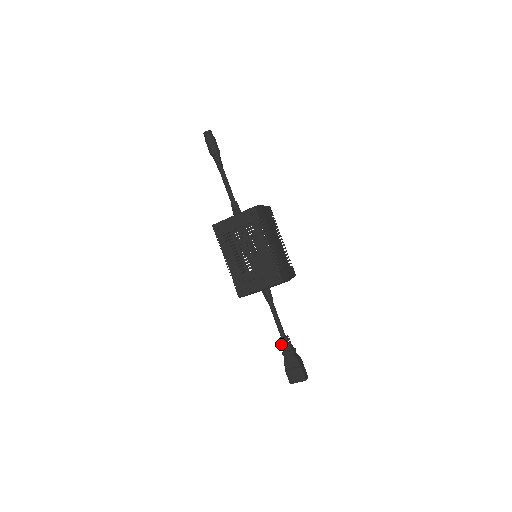
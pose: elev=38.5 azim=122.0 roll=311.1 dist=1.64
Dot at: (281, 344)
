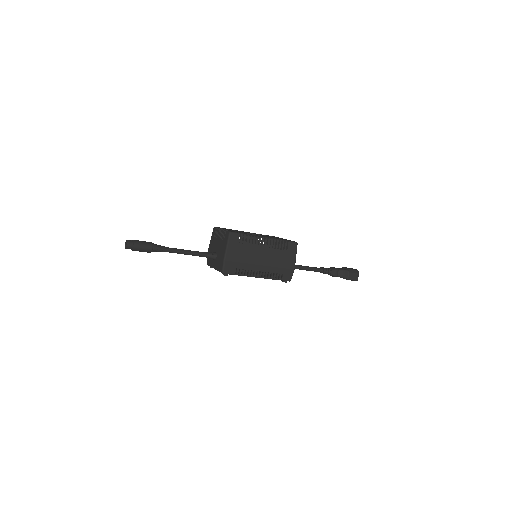
Dot at: occluded
